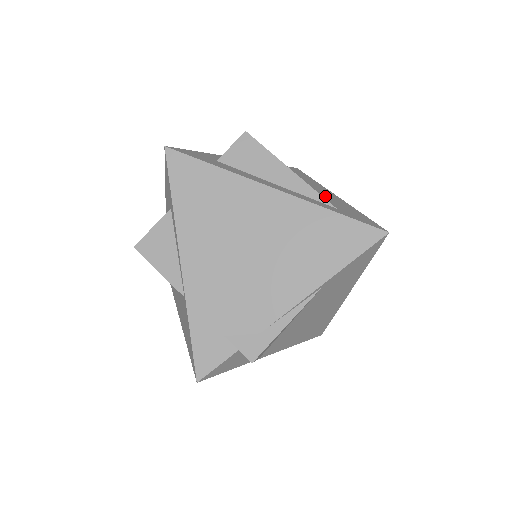
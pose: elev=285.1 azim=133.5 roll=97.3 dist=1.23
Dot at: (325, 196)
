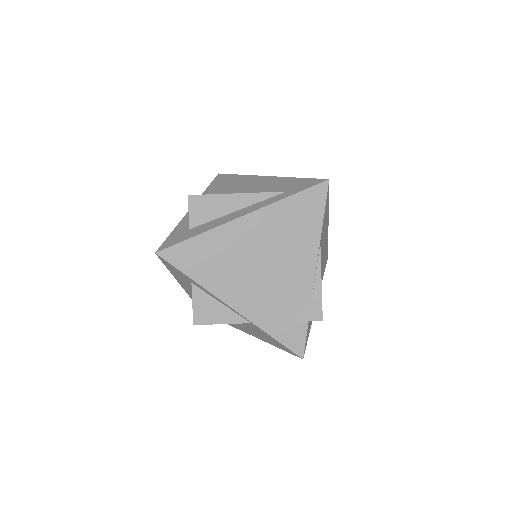
Dot at: (267, 186)
